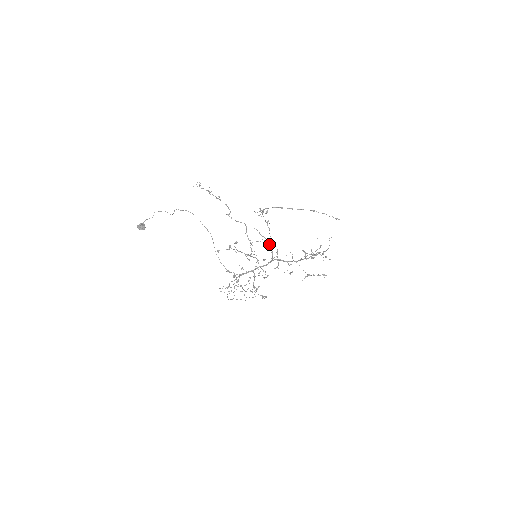
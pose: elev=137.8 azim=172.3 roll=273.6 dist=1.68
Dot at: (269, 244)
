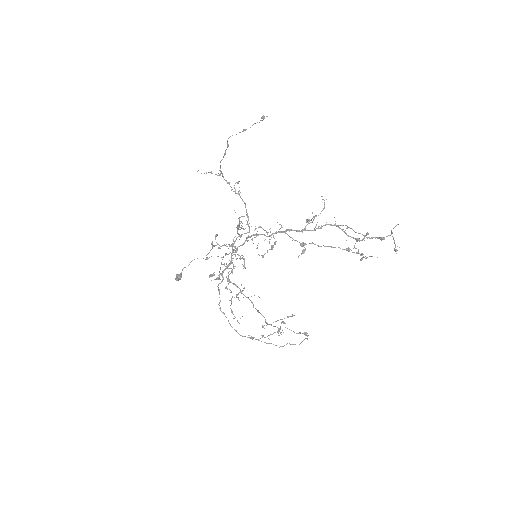
Dot at: (247, 221)
